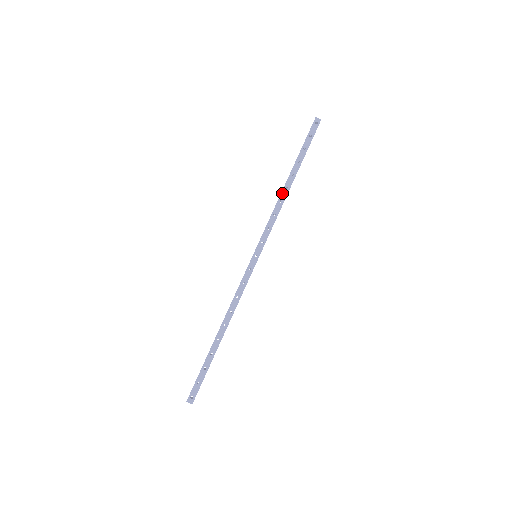
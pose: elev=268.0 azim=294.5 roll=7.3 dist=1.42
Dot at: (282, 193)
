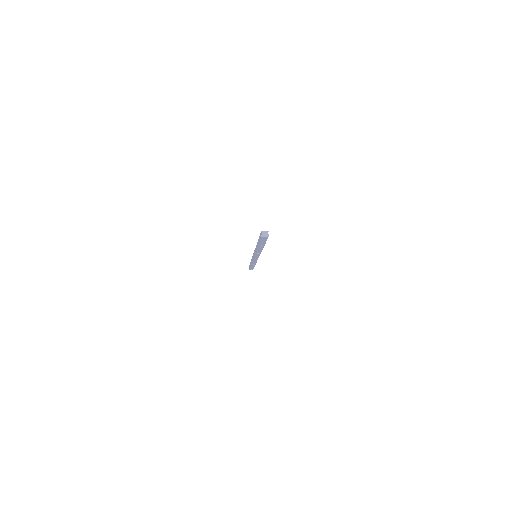
Dot at: occluded
